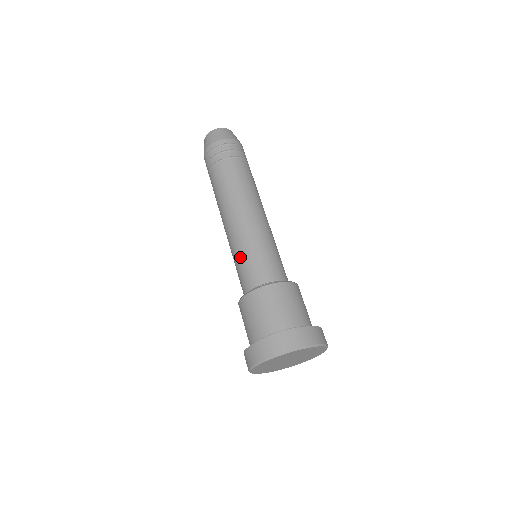
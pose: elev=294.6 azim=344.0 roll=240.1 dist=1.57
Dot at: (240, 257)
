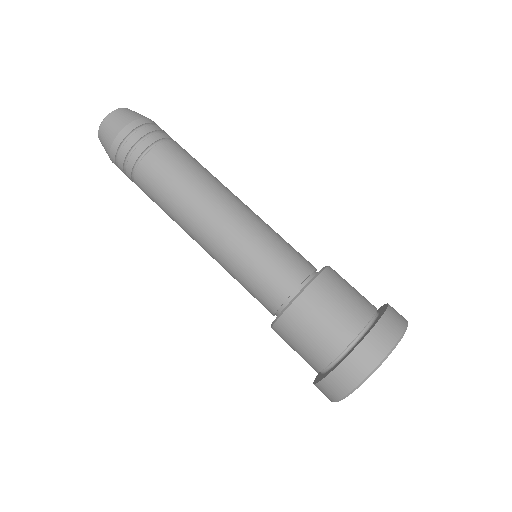
Dot at: (264, 247)
